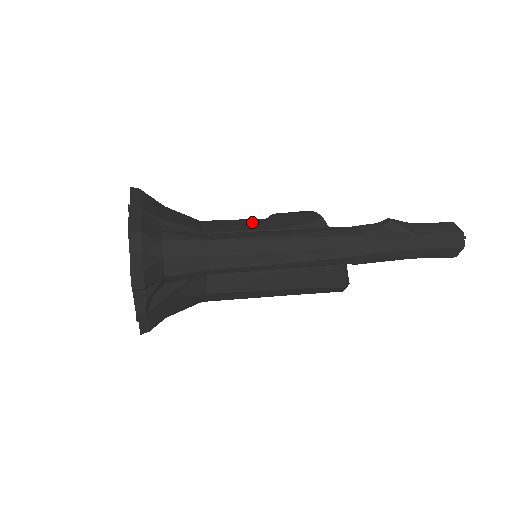
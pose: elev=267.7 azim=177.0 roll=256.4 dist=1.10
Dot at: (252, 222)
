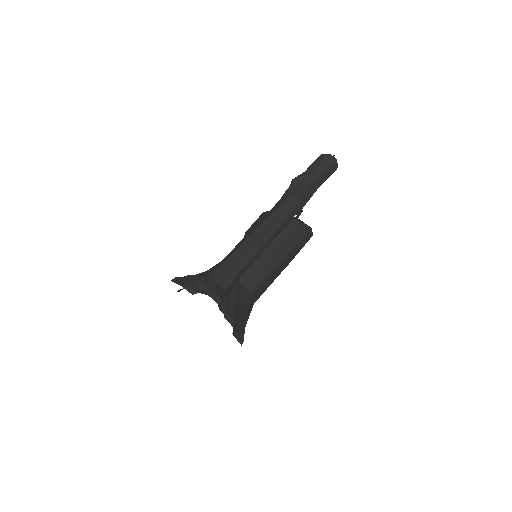
Dot at: occluded
